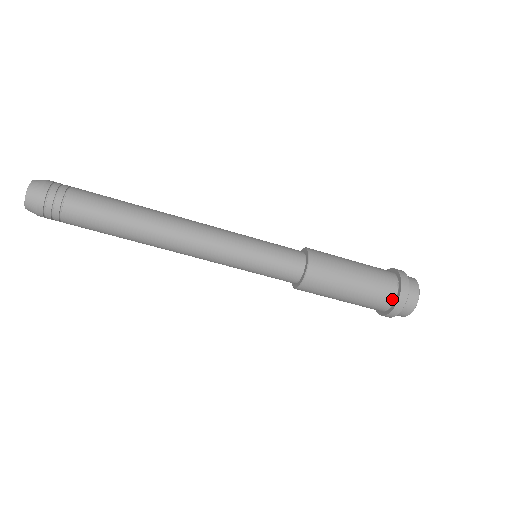
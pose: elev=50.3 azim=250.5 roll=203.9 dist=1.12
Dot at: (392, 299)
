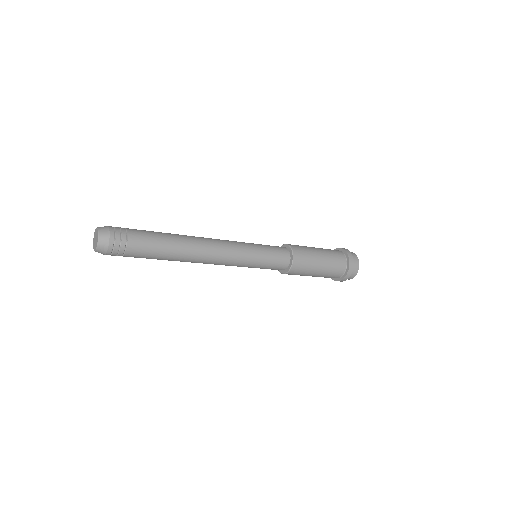
Dot at: (345, 265)
